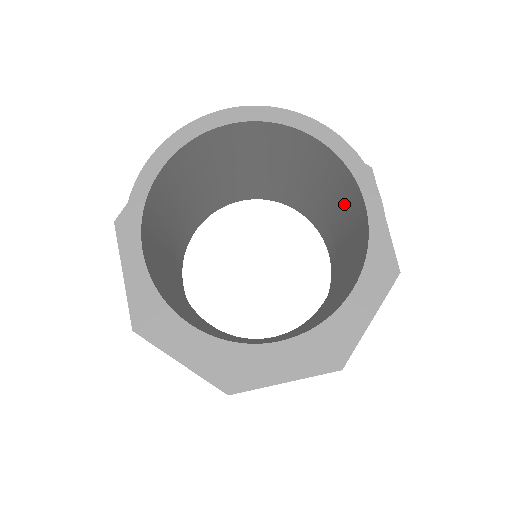
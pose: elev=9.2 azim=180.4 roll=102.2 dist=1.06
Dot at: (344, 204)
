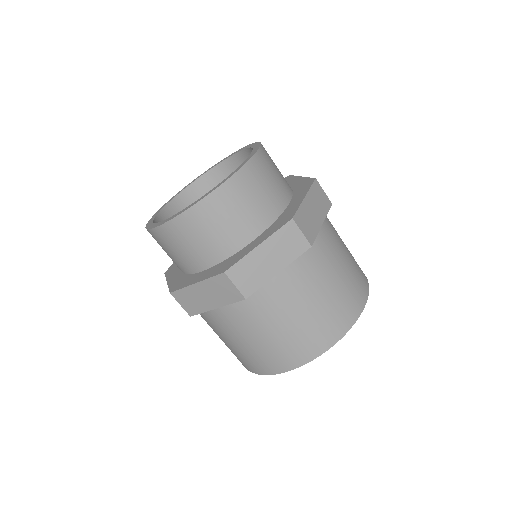
Dot at: occluded
